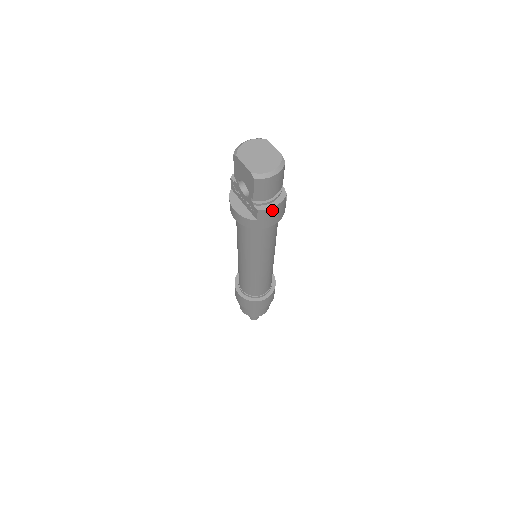
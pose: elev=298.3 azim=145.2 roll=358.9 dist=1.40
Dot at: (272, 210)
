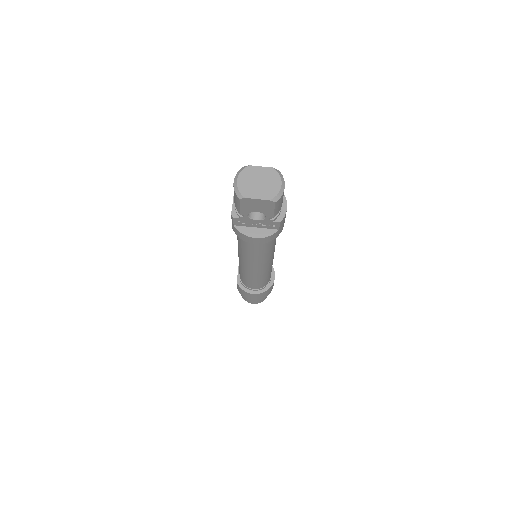
Dot at: occluded
